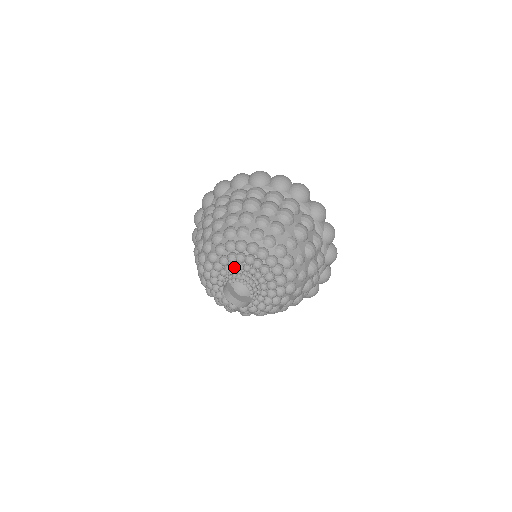
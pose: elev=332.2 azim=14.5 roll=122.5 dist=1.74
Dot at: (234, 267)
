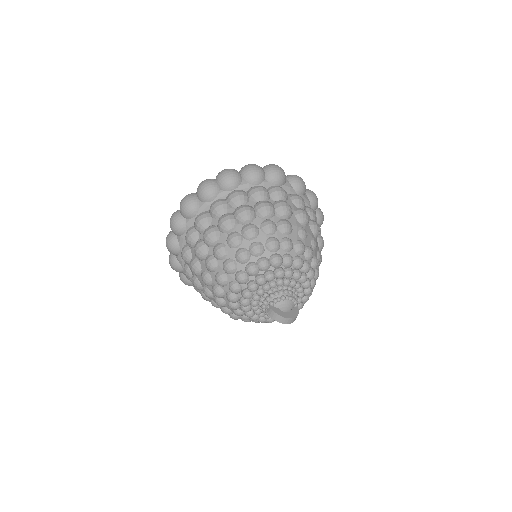
Dot at: (268, 288)
